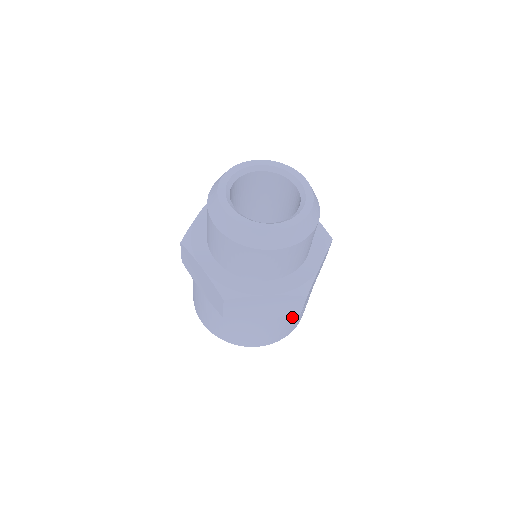
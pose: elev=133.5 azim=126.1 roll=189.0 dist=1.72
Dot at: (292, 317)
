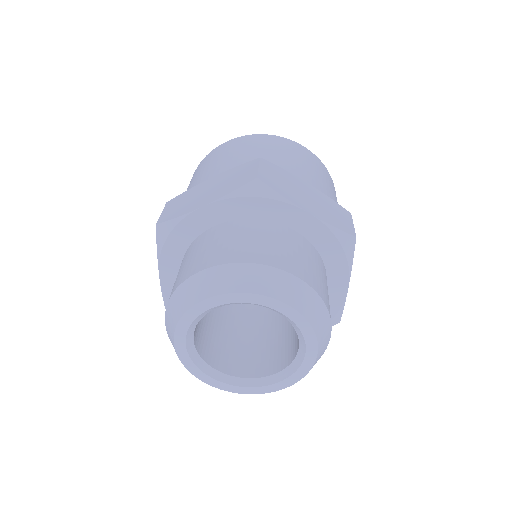
Dot at: occluded
